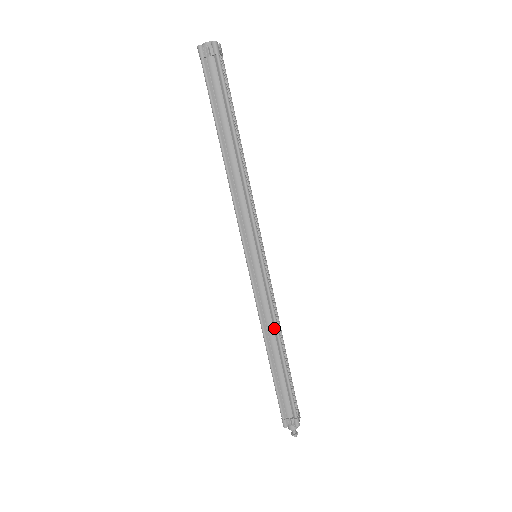
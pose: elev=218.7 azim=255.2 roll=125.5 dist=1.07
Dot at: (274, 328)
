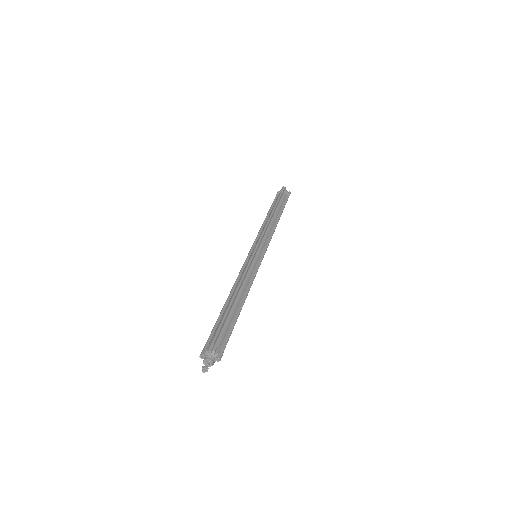
Dot at: (247, 289)
